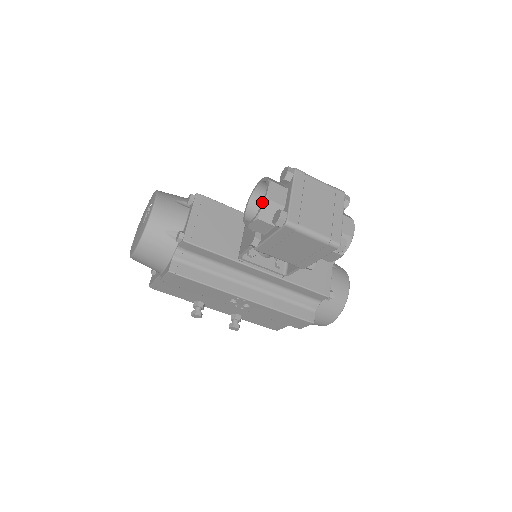
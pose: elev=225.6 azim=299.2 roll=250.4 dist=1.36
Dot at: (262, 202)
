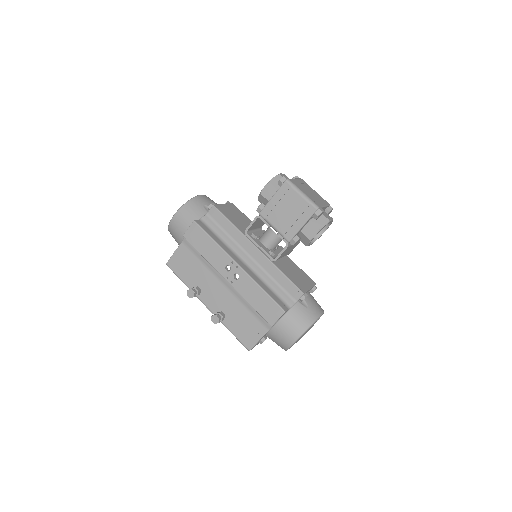
Dot at: occluded
